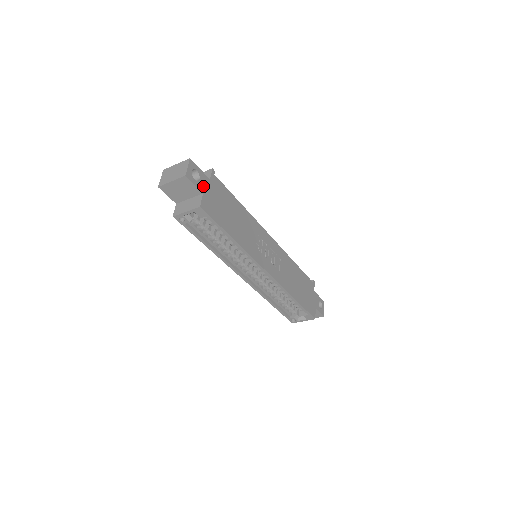
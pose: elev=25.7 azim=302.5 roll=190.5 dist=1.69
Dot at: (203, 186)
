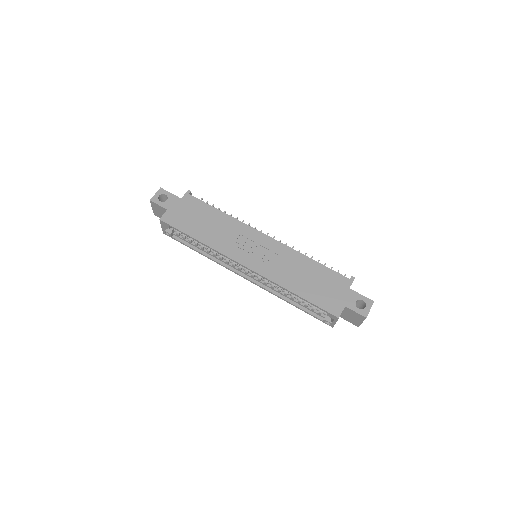
Dot at: (170, 204)
